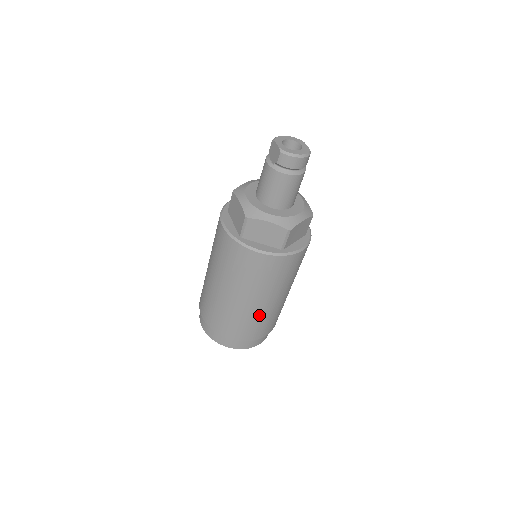
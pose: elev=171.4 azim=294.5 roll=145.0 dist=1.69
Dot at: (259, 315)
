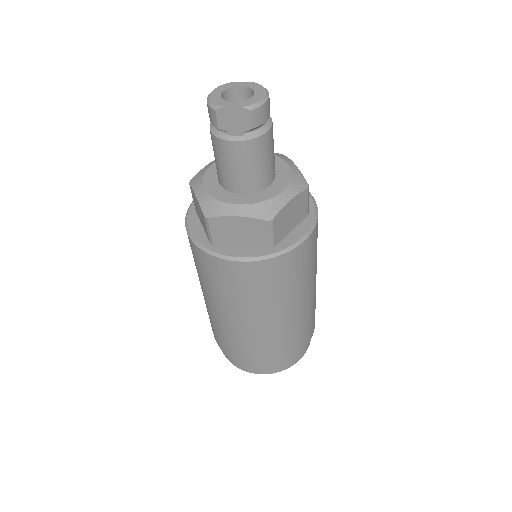
Dot at: (315, 297)
